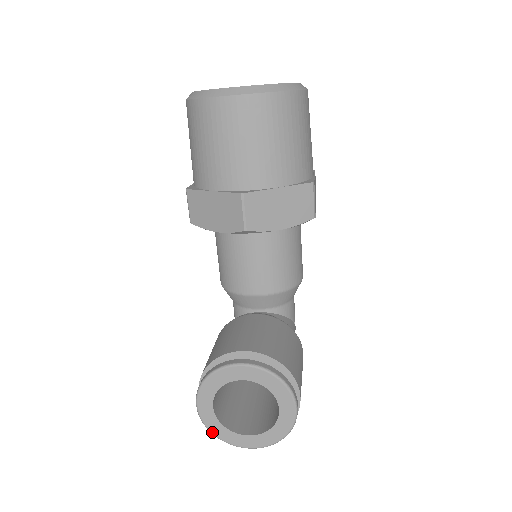
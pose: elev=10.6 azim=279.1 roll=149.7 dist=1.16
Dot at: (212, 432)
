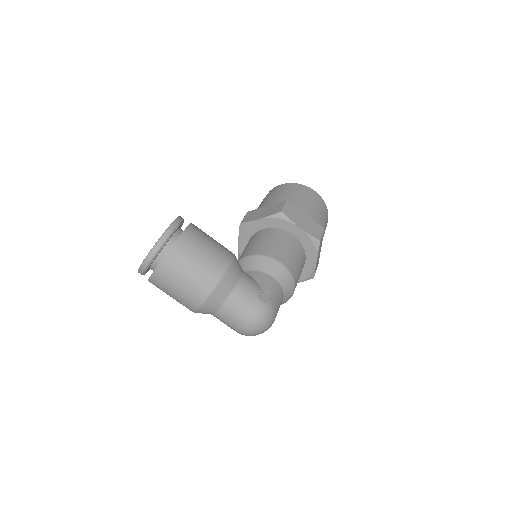
Dot at: occluded
